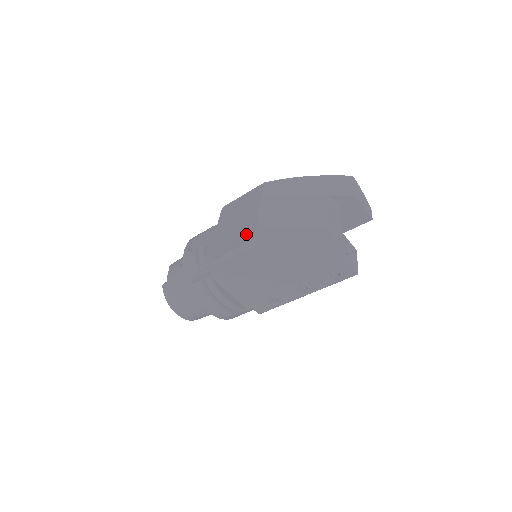
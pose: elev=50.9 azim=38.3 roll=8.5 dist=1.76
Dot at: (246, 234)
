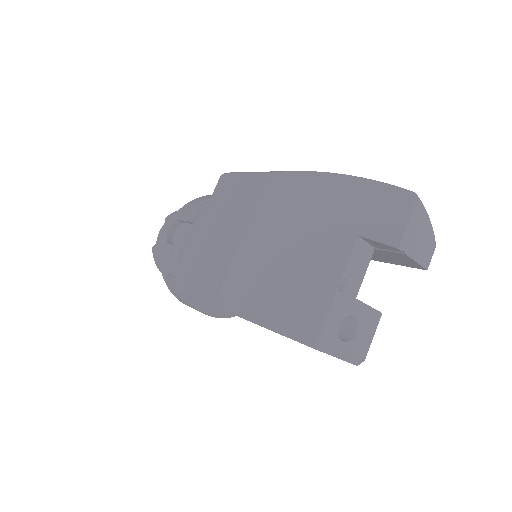
Dot at: (214, 275)
